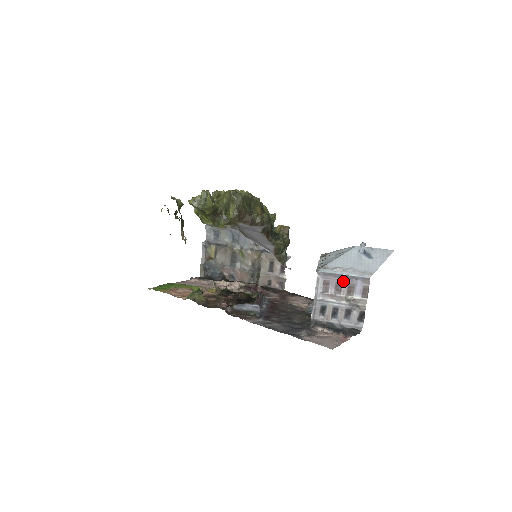
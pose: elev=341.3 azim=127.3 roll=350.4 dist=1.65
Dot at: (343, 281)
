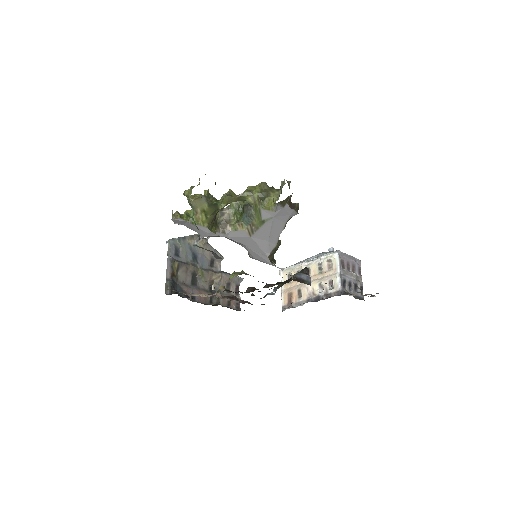
Dot at: (350, 261)
